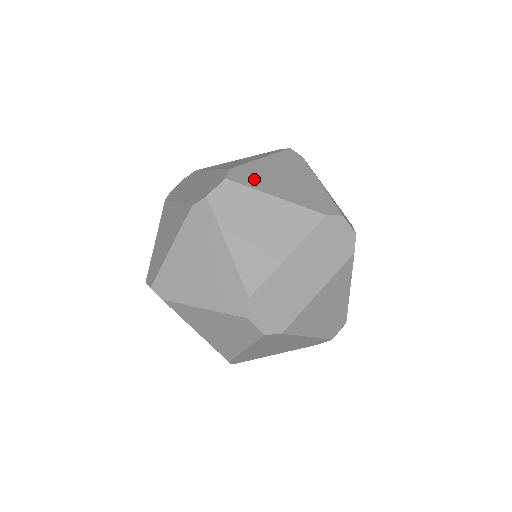
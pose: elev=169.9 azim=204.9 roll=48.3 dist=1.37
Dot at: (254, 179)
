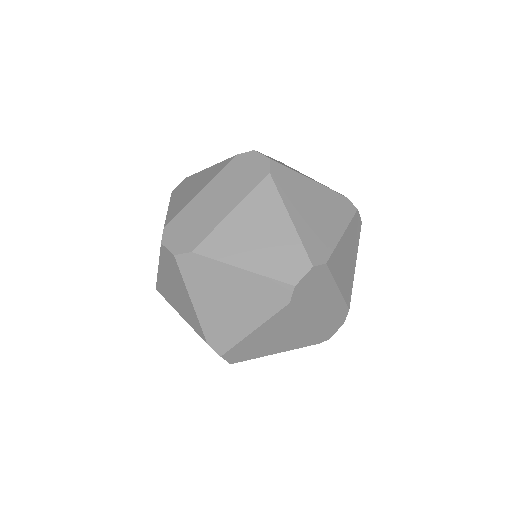
Dot at: occluded
